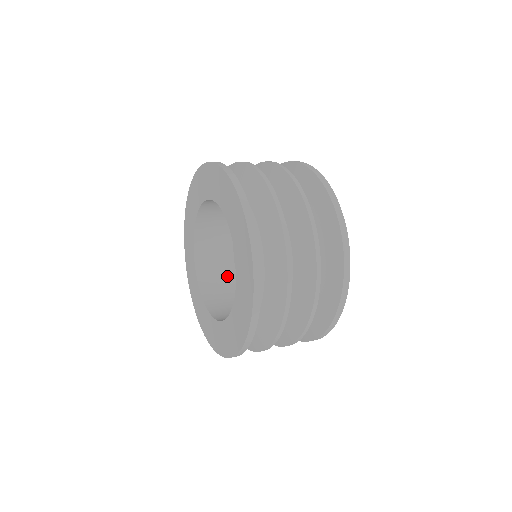
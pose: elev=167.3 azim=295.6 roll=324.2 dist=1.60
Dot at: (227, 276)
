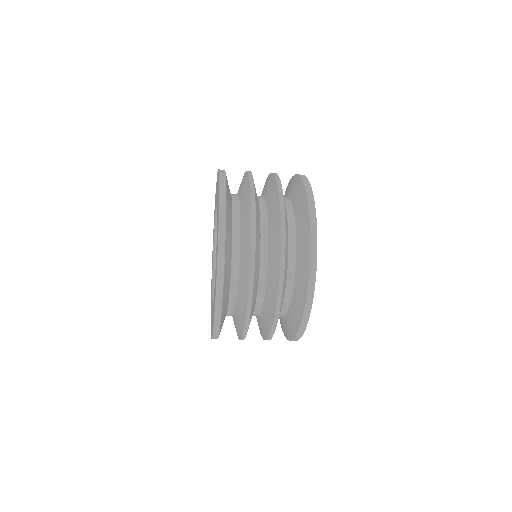
Dot at: occluded
